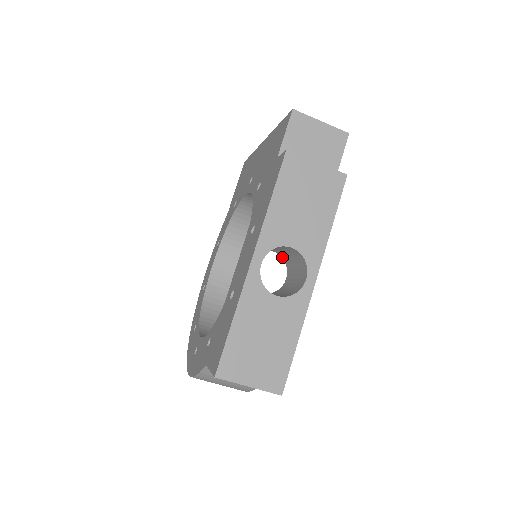
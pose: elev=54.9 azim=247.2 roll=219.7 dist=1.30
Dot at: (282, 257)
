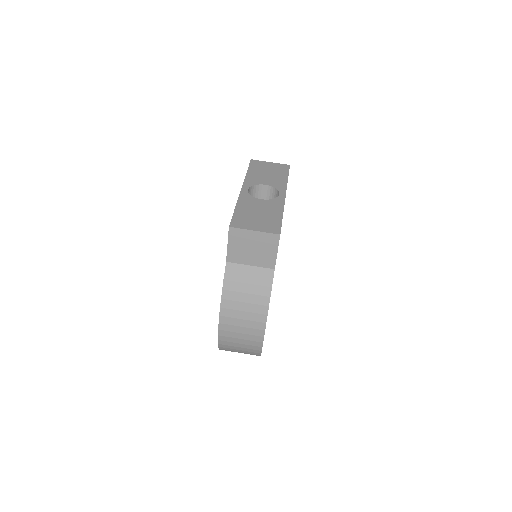
Dot at: occluded
